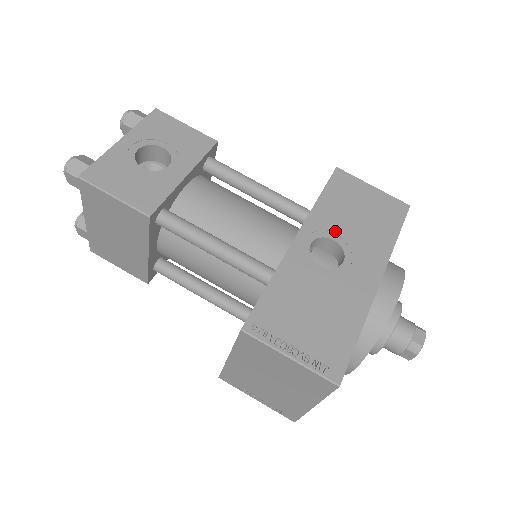
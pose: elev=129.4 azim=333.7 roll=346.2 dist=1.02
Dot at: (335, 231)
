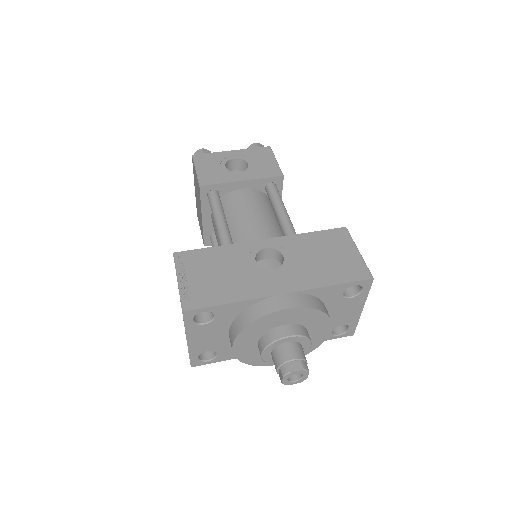
Dot at: (291, 253)
